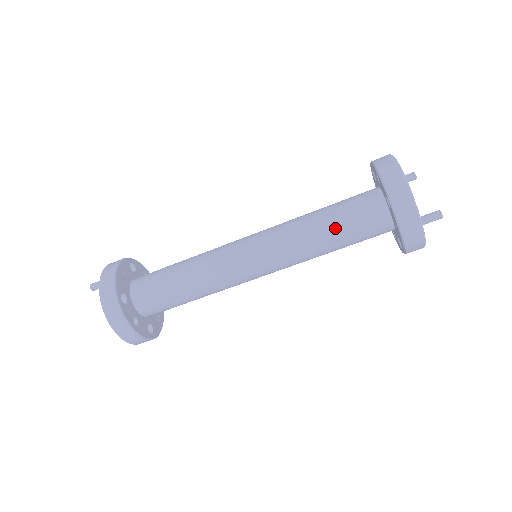
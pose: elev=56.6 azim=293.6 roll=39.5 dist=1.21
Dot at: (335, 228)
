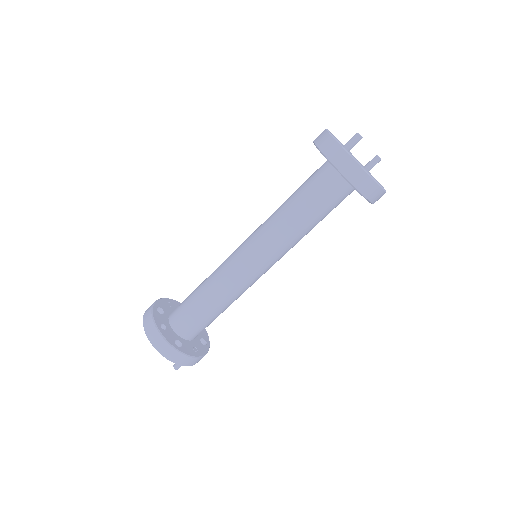
Dot at: (295, 194)
